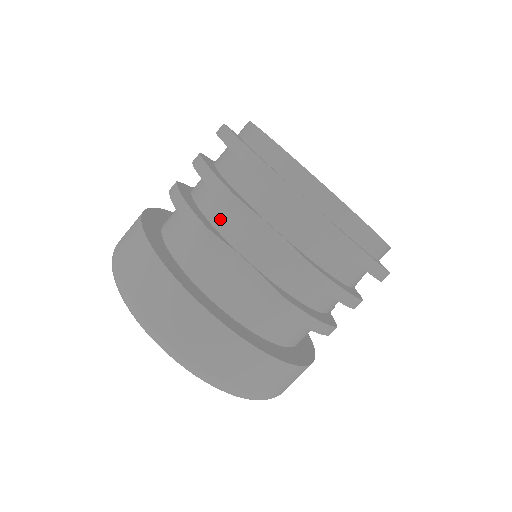
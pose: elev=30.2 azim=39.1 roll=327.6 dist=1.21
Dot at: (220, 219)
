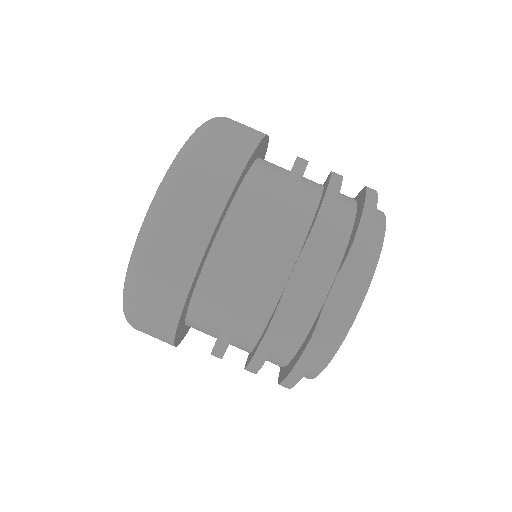
Dot at: (295, 222)
